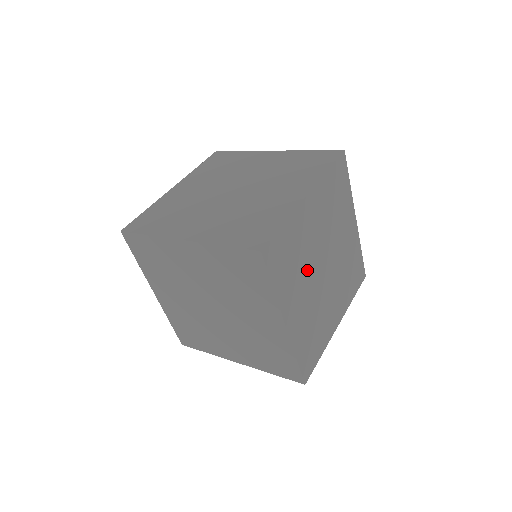
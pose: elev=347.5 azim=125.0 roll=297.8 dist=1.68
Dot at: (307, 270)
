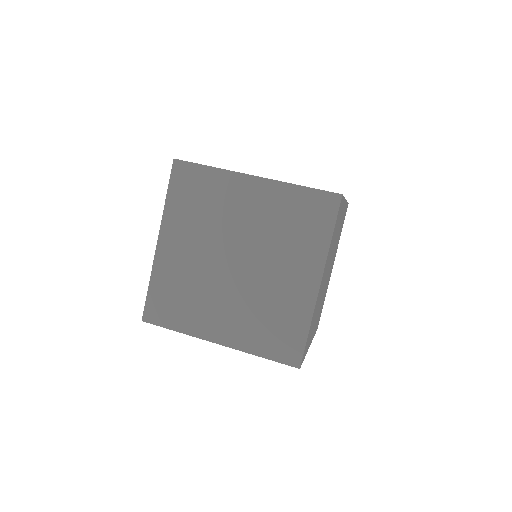
Dot at: (319, 304)
